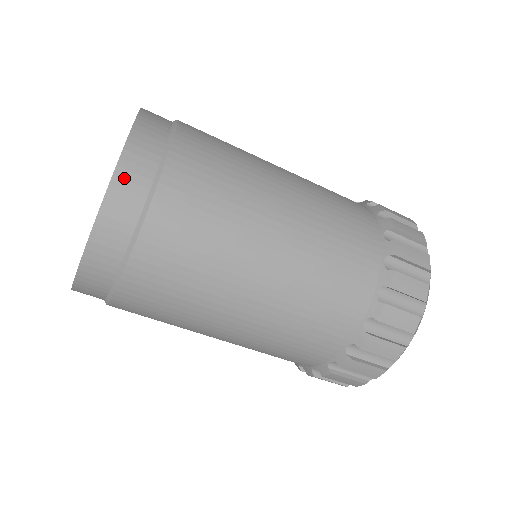
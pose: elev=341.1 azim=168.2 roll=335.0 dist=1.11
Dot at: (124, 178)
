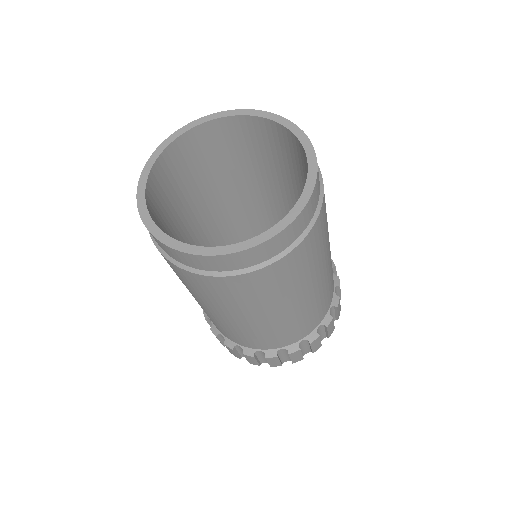
Dot at: (281, 238)
